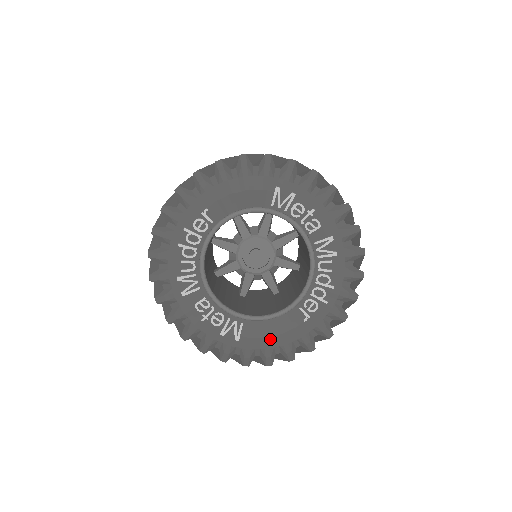
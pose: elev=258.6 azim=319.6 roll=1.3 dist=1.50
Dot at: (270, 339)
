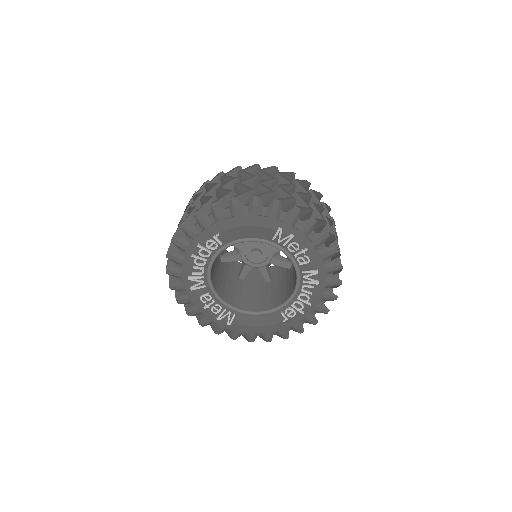
Dot at: (254, 328)
